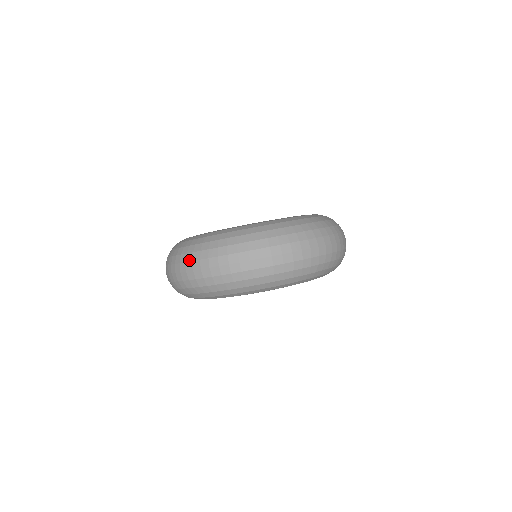
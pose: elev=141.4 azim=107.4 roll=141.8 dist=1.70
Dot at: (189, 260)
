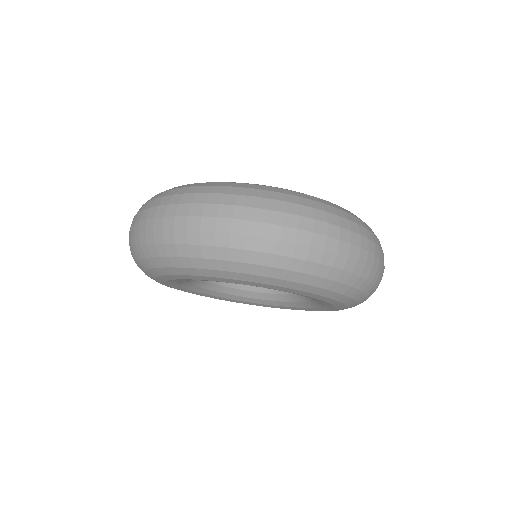
Dot at: (229, 202)
